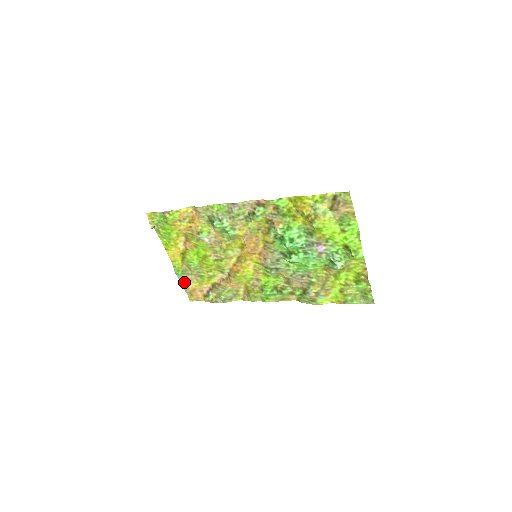
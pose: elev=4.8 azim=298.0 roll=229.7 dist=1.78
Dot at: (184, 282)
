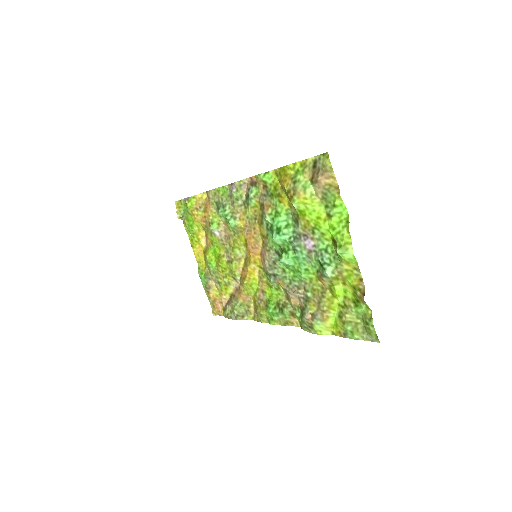
Dot at: (207, 289)
